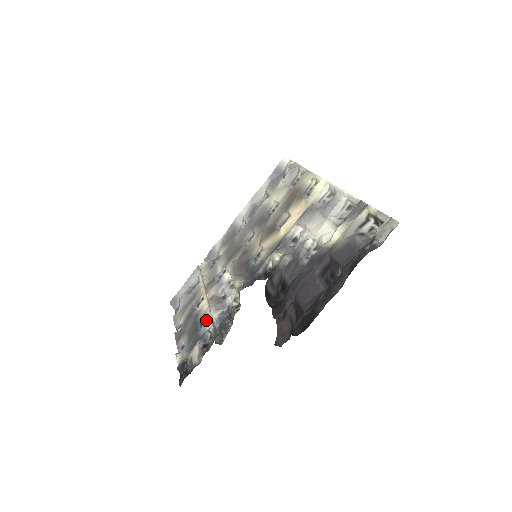
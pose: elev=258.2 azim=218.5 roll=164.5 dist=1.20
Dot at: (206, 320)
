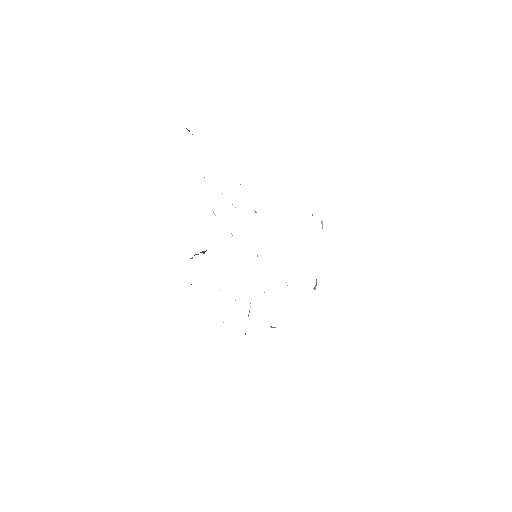
Dot at: occluded
